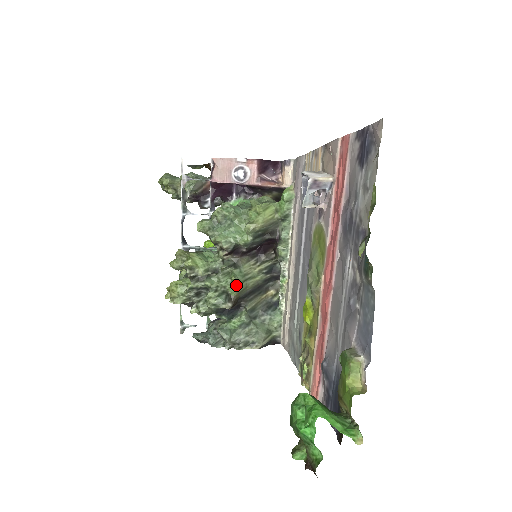
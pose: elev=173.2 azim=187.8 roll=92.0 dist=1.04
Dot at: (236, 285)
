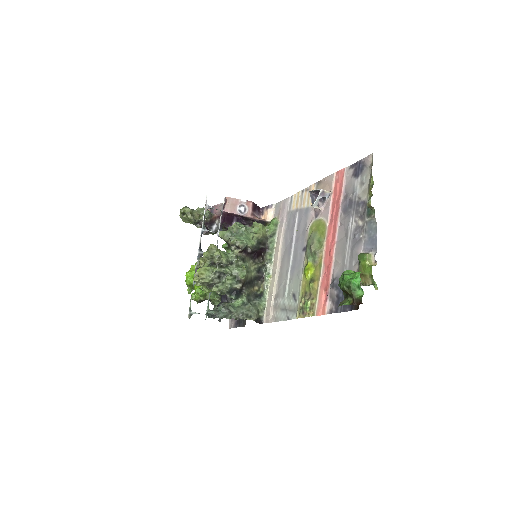
Dot at: (245, 272)
